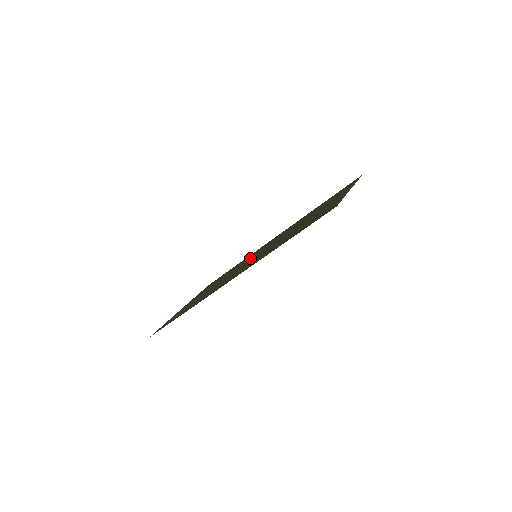
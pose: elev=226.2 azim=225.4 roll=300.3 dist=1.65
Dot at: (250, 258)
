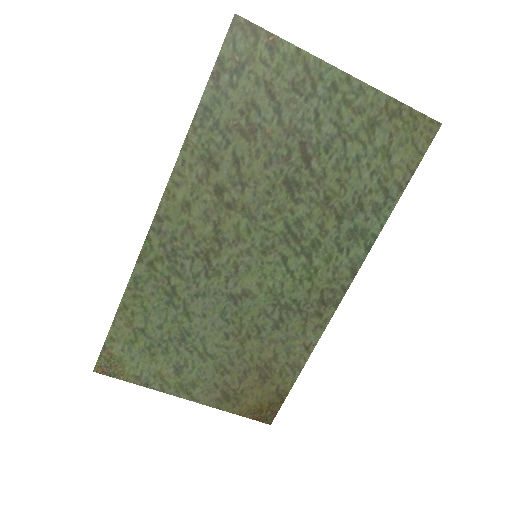
Dot at: (268, 287)
